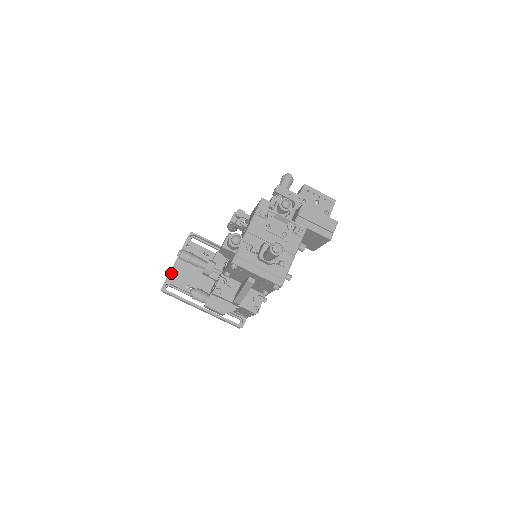
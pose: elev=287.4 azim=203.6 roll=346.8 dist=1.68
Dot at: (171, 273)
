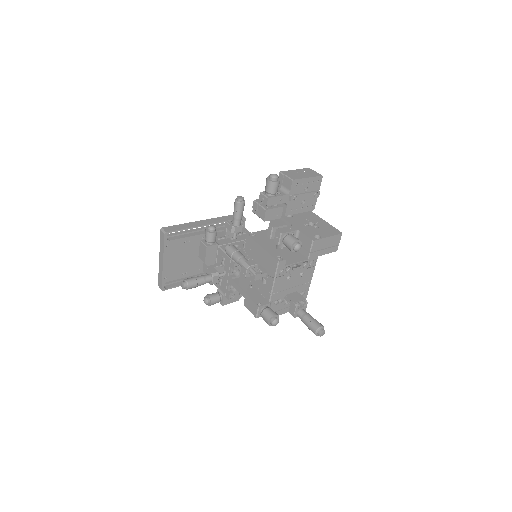
Dot at: (164, 275)
